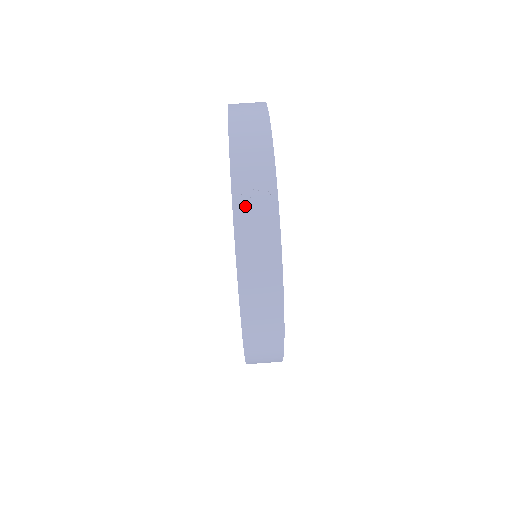
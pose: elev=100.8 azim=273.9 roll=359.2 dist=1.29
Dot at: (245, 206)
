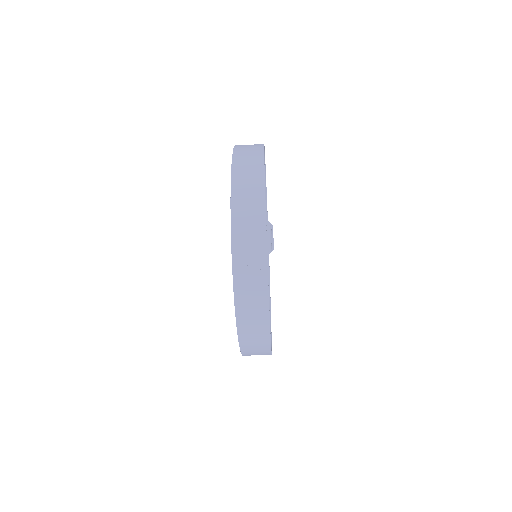
Dot at: (242, 277)
